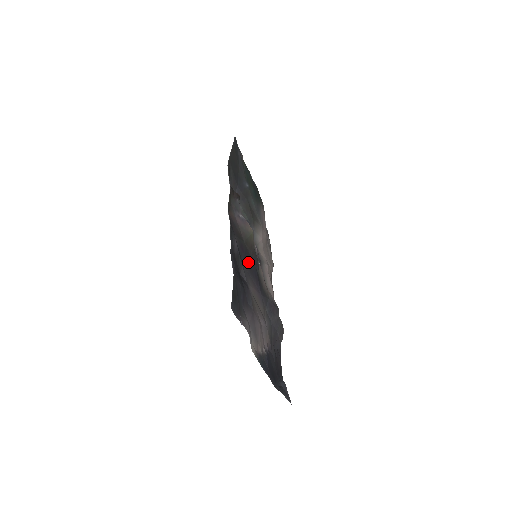
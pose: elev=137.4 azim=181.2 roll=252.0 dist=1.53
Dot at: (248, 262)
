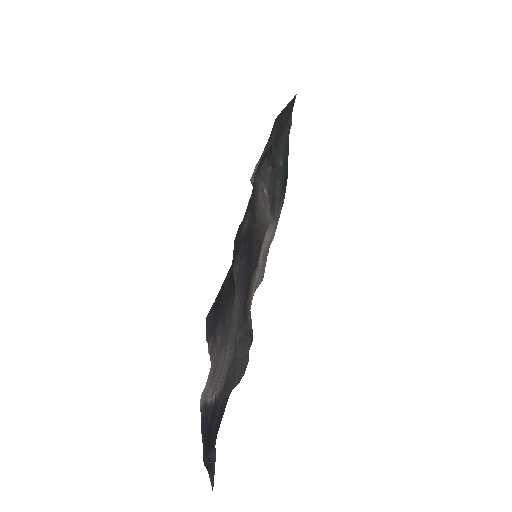
Dot at: (247, 258)
